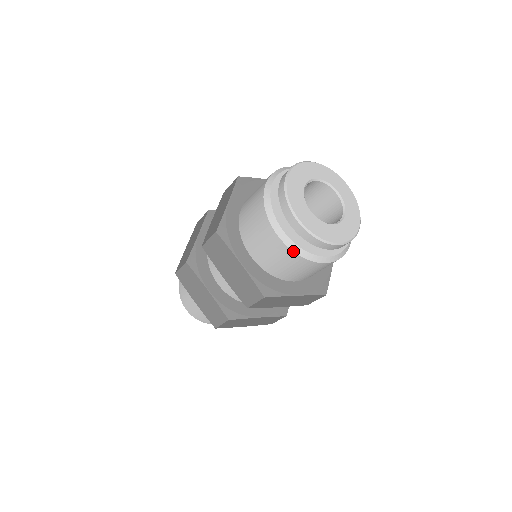
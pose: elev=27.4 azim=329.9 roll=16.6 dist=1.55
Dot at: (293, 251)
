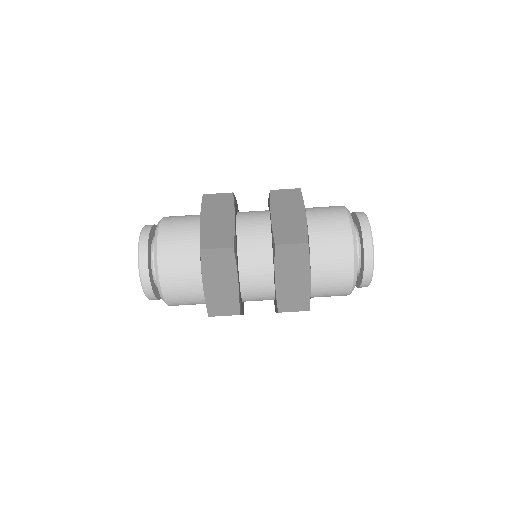
Dot at: (353, 284)
